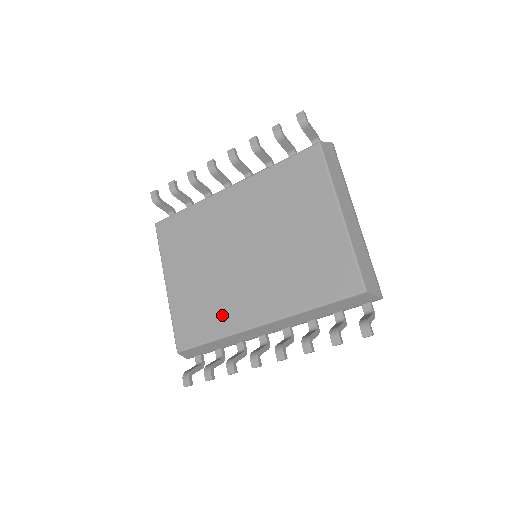
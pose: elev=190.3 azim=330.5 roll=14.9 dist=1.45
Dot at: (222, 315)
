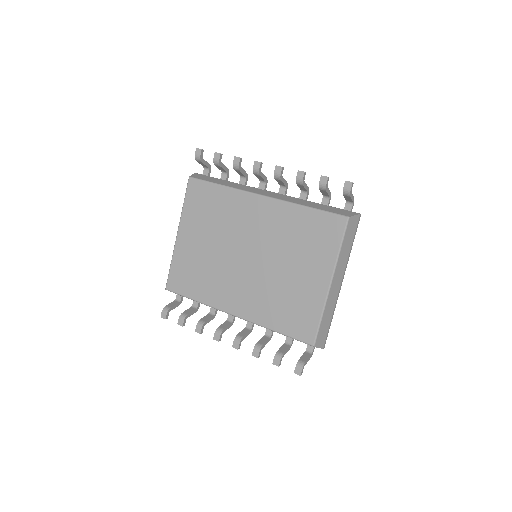
Dot at: (210, 289)
